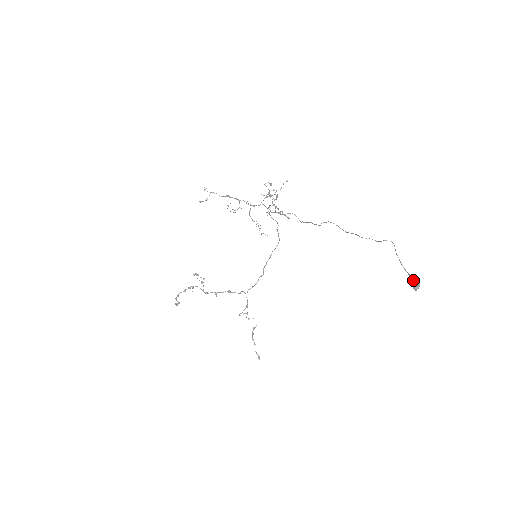
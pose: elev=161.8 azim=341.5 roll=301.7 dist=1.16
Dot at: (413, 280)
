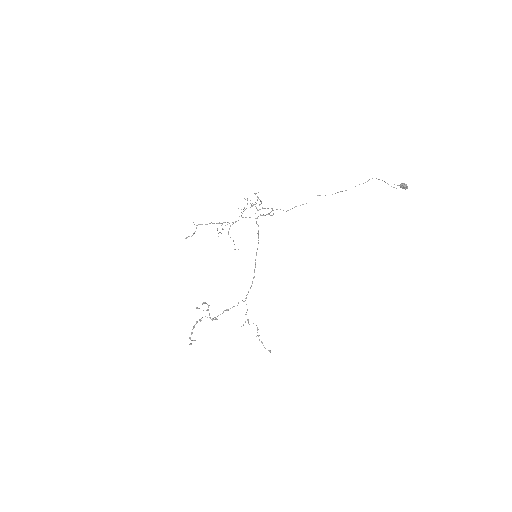
Dot at: (404, 184)
